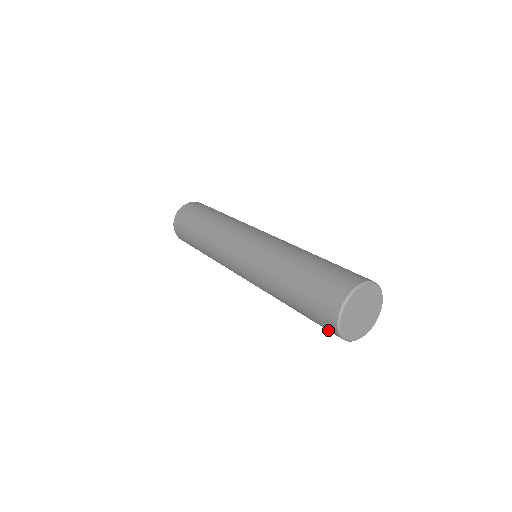
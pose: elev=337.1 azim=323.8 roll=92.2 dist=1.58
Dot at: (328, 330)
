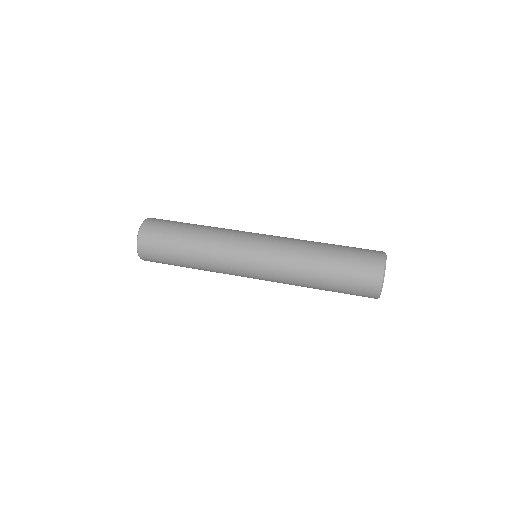
Dot at: (363, 296)
